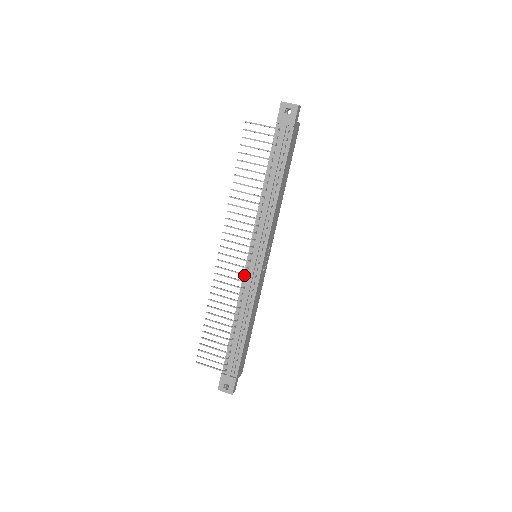
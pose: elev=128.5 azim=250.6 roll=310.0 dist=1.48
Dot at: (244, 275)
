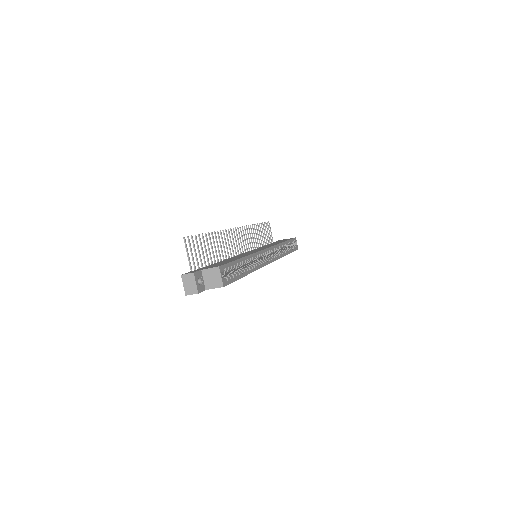
Dot at: occluded
